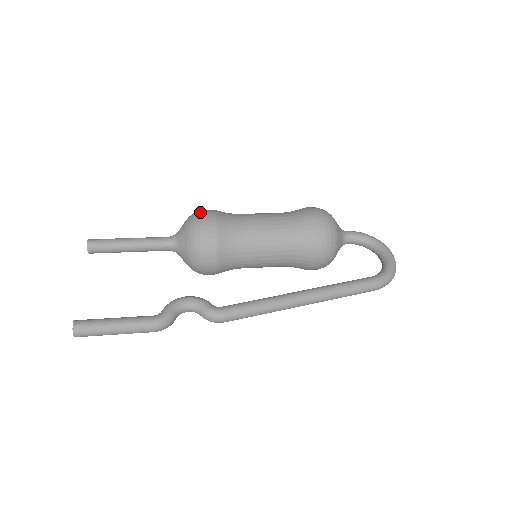
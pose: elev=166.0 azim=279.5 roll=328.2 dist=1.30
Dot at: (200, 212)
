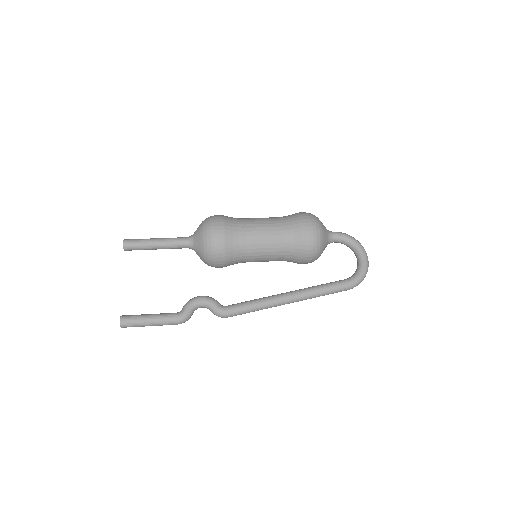
Dot at: (211, 222)
